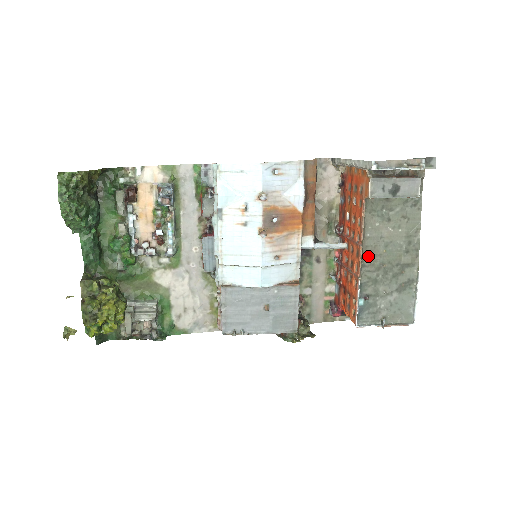
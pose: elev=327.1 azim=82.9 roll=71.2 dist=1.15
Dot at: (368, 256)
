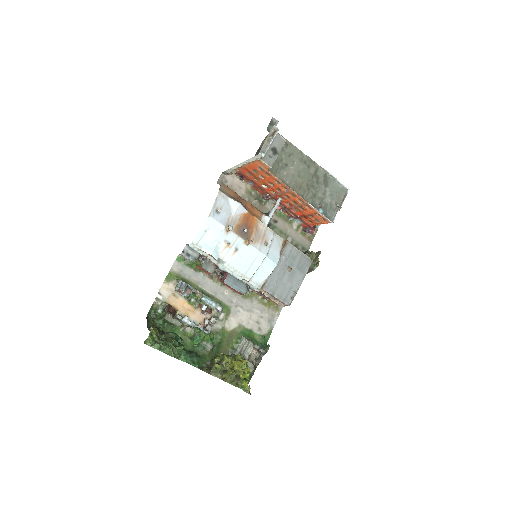
Dot at: (299, 190)
